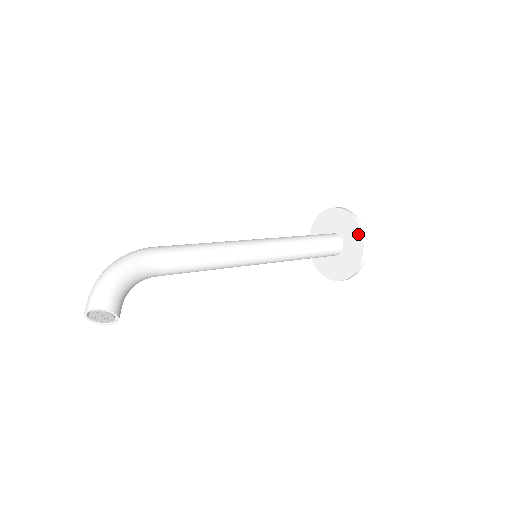
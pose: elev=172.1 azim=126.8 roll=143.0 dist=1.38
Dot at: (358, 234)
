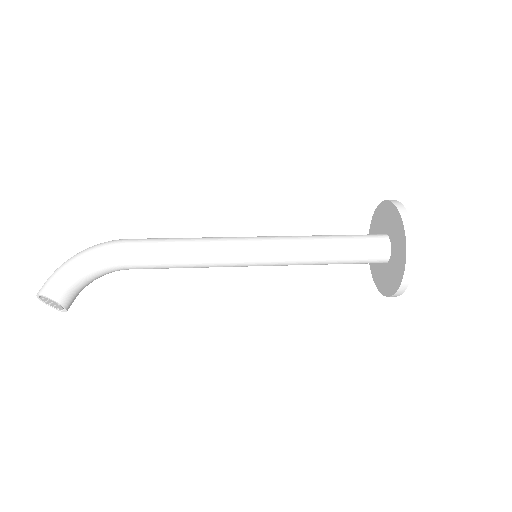
Dot at: (402, 235)
